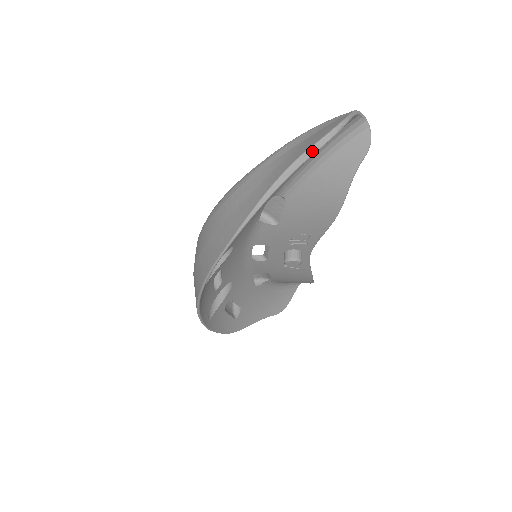
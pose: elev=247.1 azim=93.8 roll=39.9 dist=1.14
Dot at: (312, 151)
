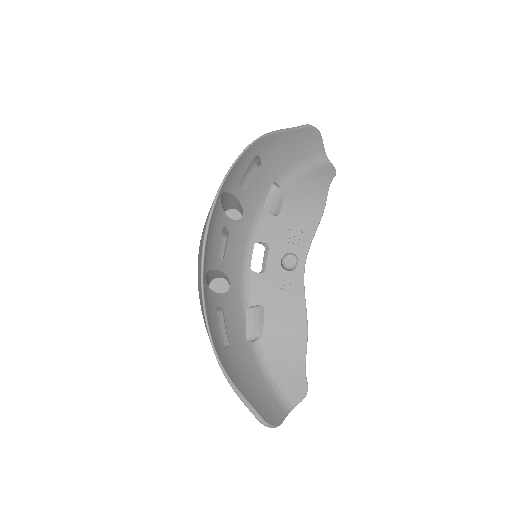
Dot at: (304, 126)
